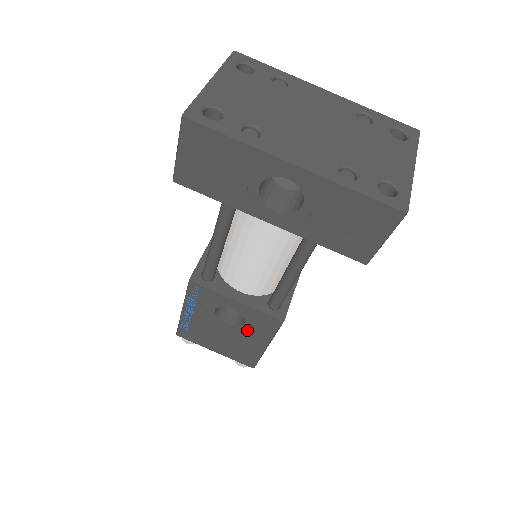
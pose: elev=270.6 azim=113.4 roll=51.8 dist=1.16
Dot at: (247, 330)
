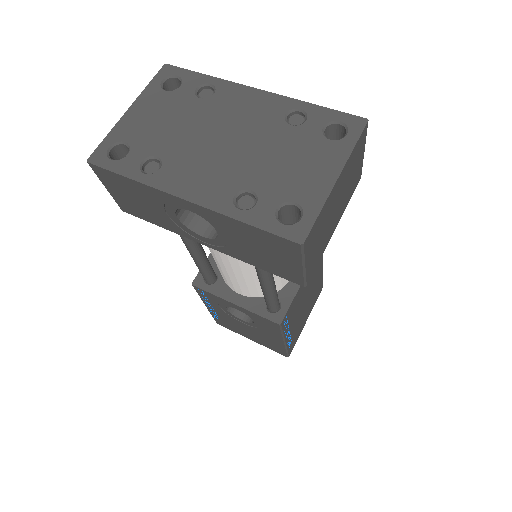
Dot at: (260, 327)
